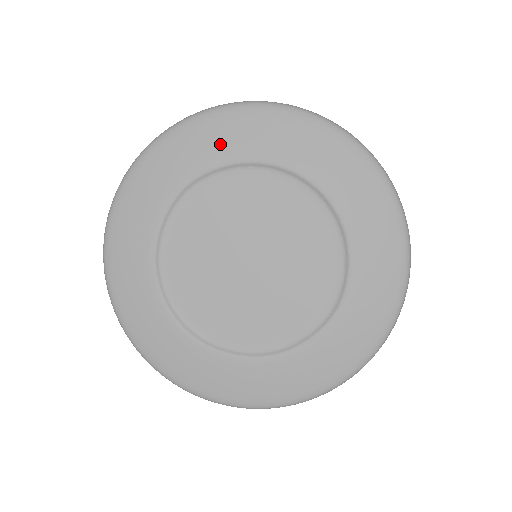
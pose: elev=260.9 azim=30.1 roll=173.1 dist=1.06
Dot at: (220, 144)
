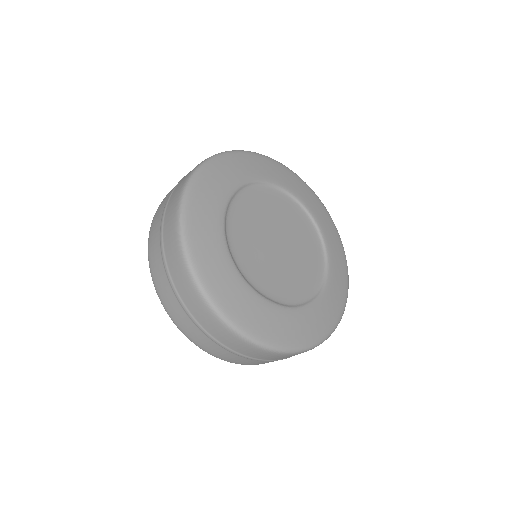
Dot at: (268, 171)
